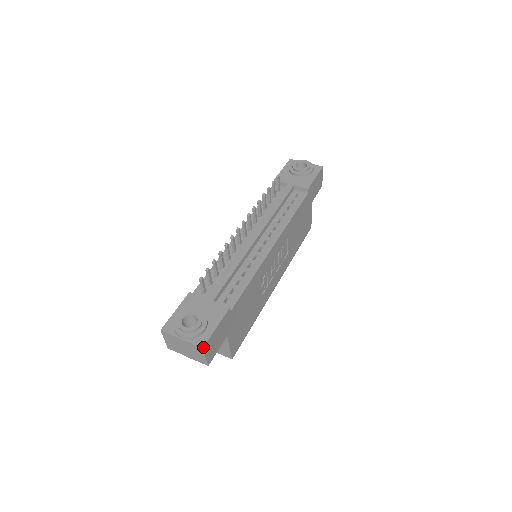
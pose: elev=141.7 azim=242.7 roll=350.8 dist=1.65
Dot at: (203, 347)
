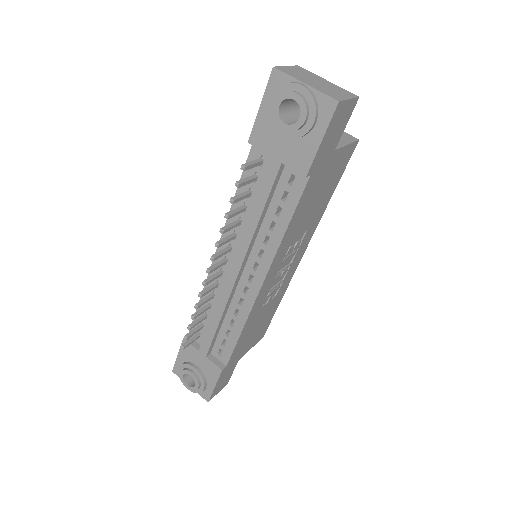
Dot at: occluded
